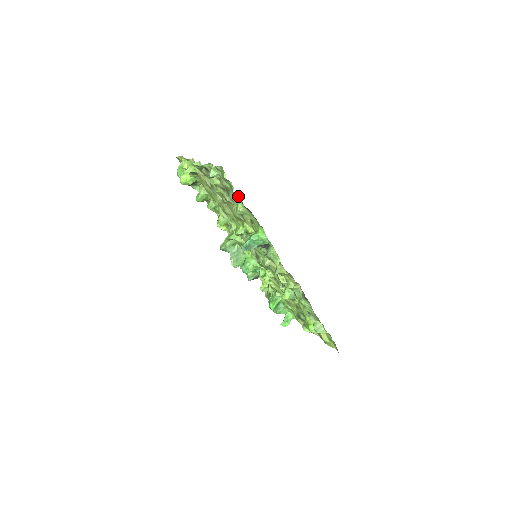
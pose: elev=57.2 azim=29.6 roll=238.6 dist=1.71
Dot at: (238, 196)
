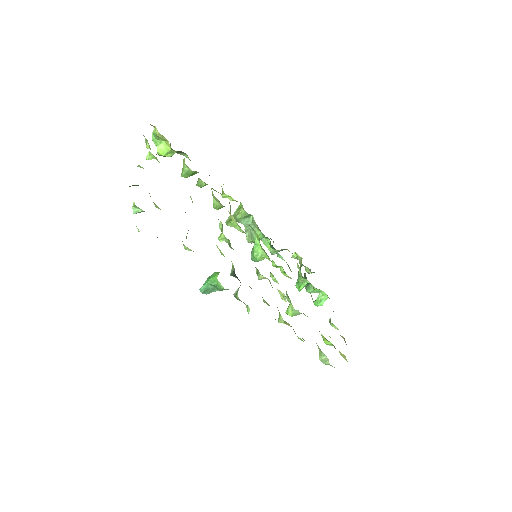
Dot at: occluded
